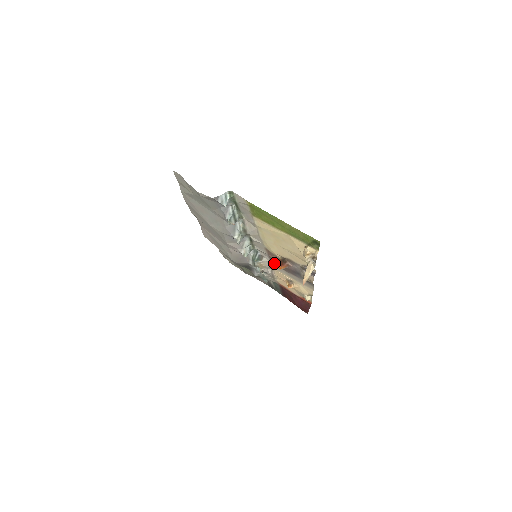
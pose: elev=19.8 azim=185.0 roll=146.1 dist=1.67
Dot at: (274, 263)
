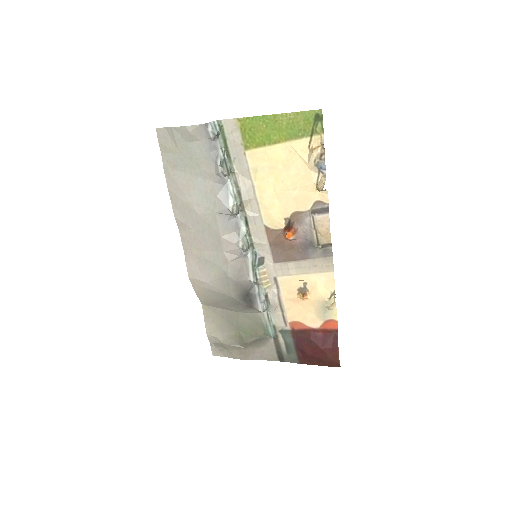
Dot at: (279, 257)
